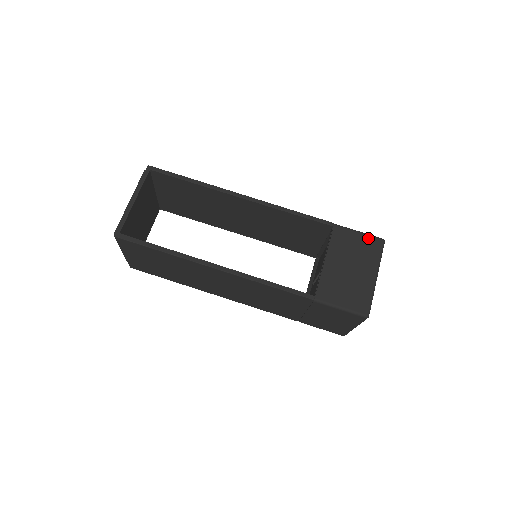
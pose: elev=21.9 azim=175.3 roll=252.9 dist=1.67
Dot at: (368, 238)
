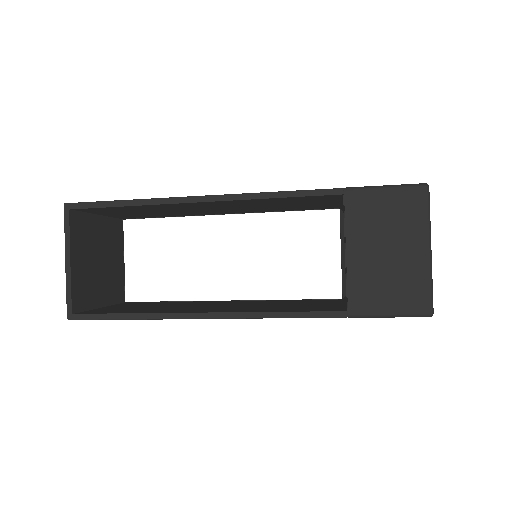
Dot at: (401, 192)
